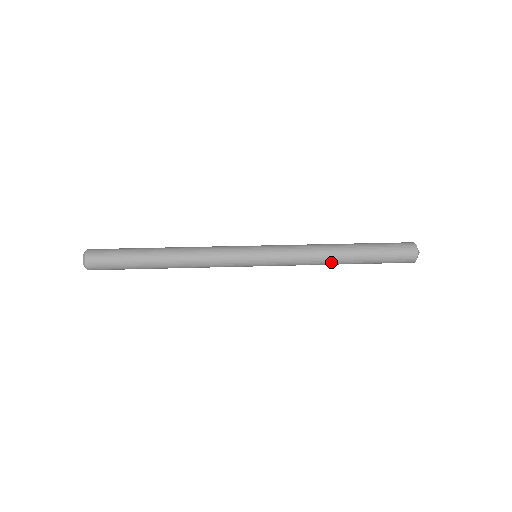
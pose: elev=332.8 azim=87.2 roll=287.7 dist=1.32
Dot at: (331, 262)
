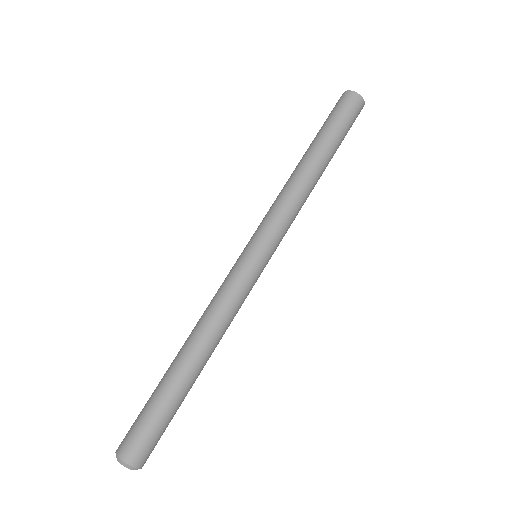
Dot at: (313, 181)
